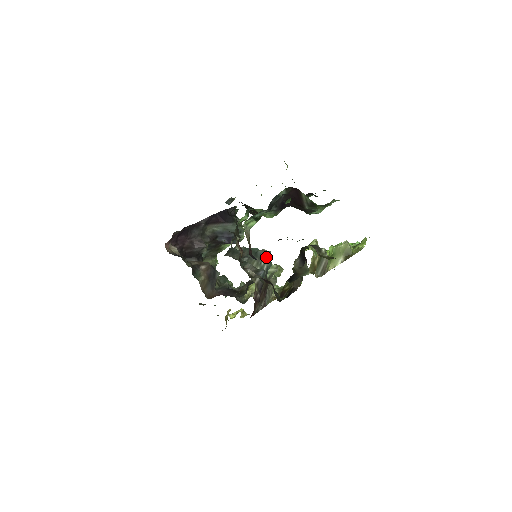
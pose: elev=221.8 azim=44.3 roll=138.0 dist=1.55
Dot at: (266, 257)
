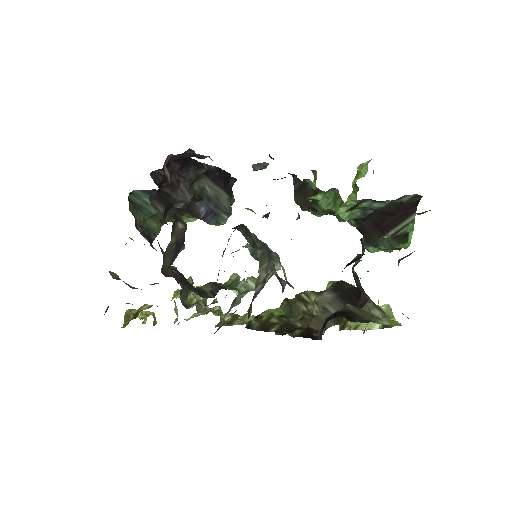
Dot at: (276, 265)
